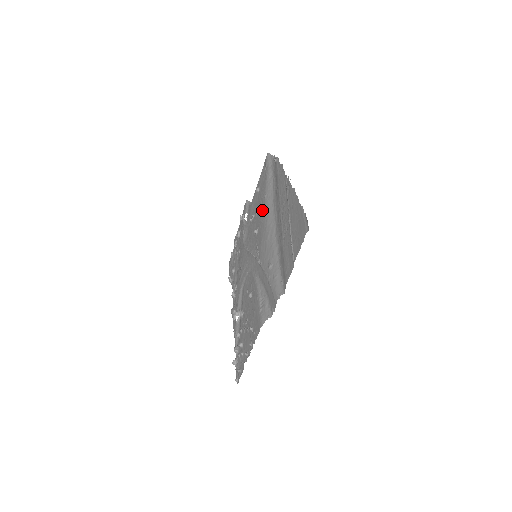
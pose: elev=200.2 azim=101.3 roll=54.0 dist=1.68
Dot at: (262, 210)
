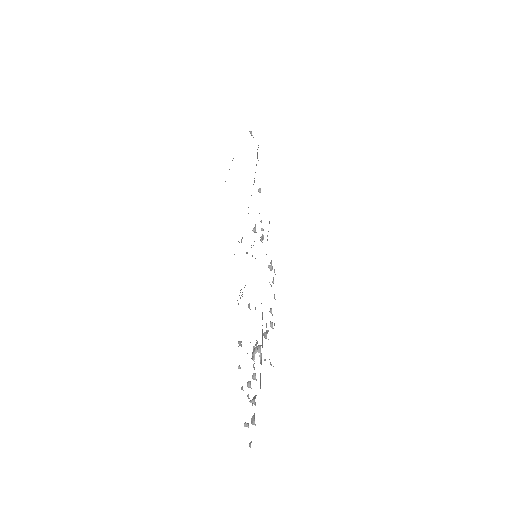
Dot at: occluded
